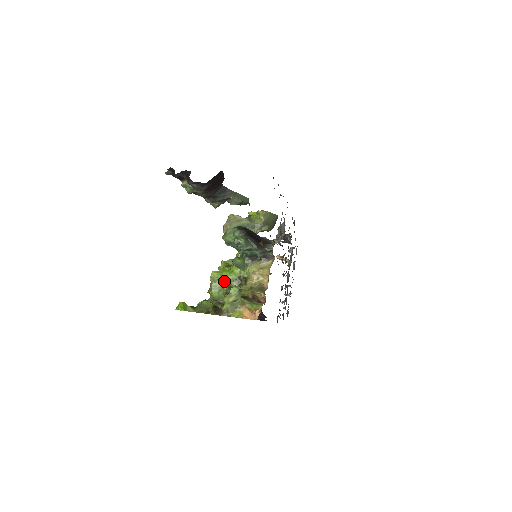
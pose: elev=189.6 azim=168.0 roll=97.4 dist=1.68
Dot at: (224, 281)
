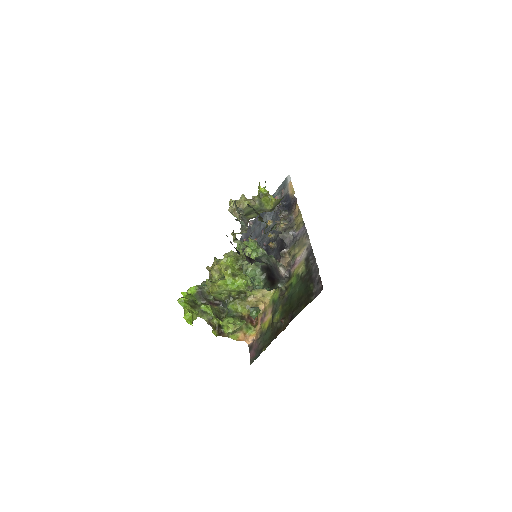
Dot at: (227, 291)
